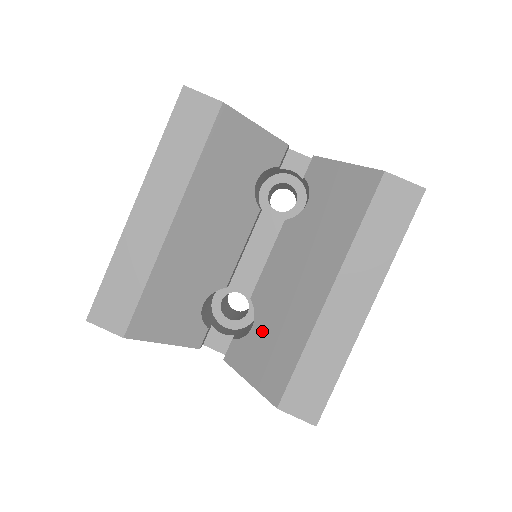
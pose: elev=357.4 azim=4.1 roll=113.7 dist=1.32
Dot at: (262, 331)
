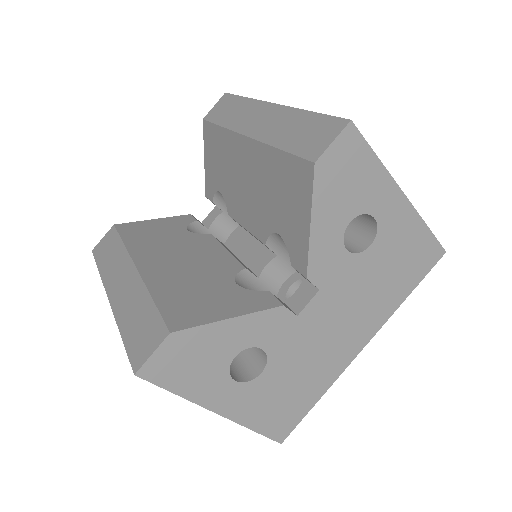
Dot at: (277, 216)
